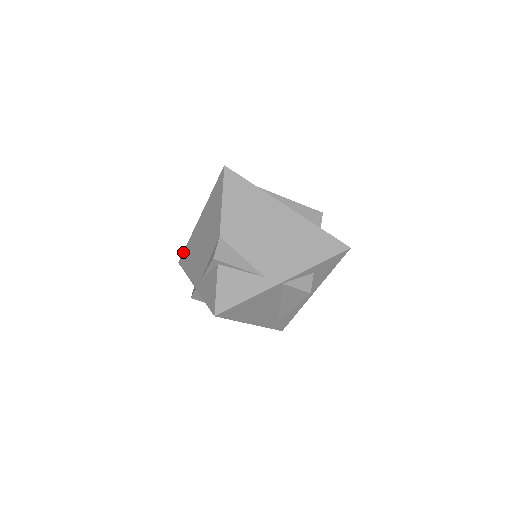
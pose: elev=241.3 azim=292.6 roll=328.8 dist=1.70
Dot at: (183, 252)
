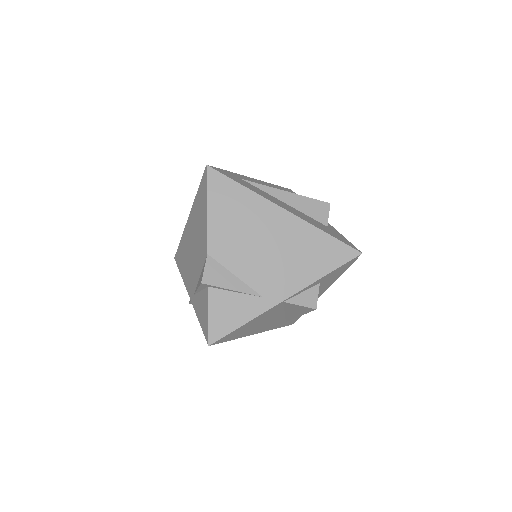
Dot at: (177, 249)
